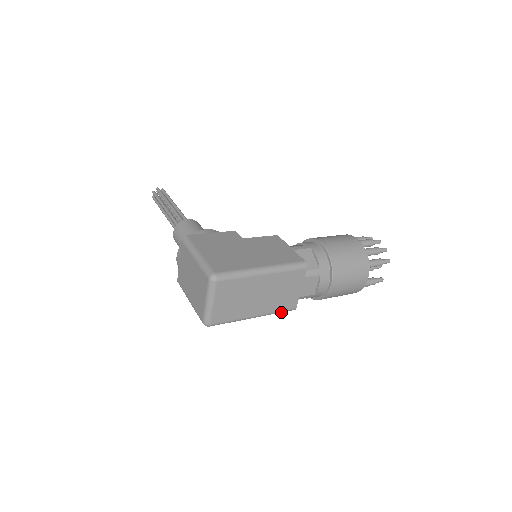
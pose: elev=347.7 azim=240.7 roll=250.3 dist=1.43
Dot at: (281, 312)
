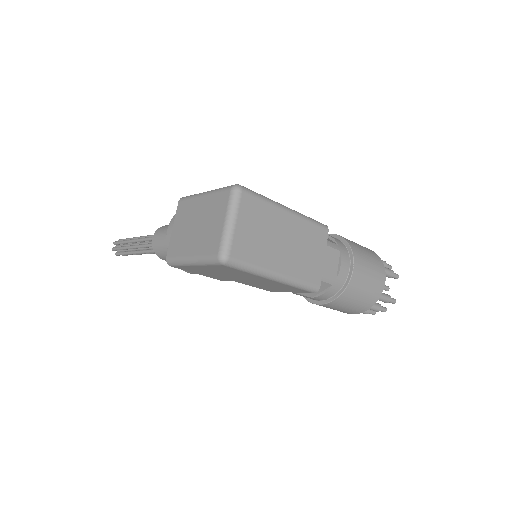
Dot at: (304, 286)
